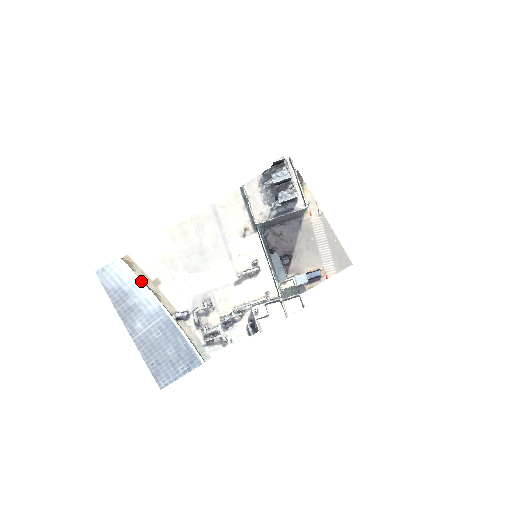
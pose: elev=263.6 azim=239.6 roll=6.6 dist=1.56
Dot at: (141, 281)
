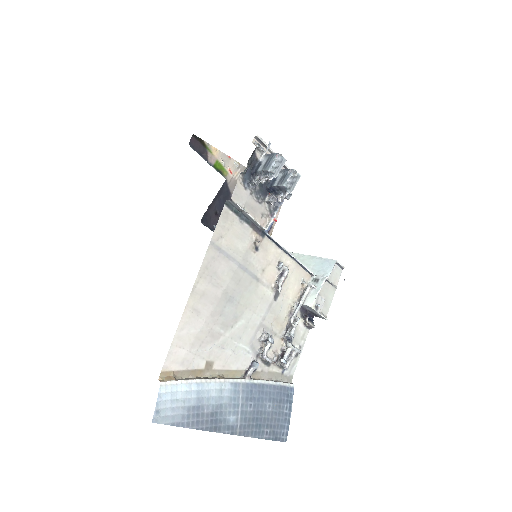
Dot at: (198, 381)
